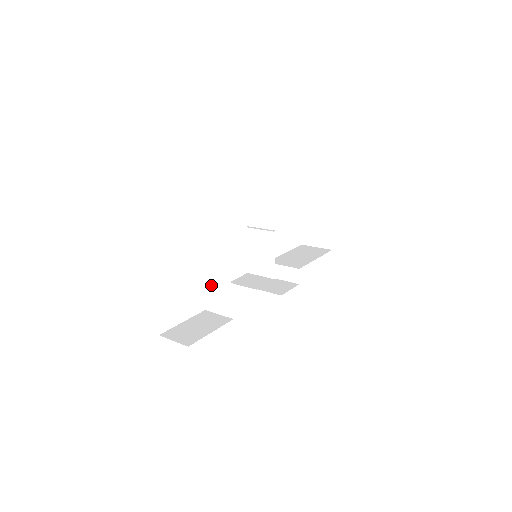
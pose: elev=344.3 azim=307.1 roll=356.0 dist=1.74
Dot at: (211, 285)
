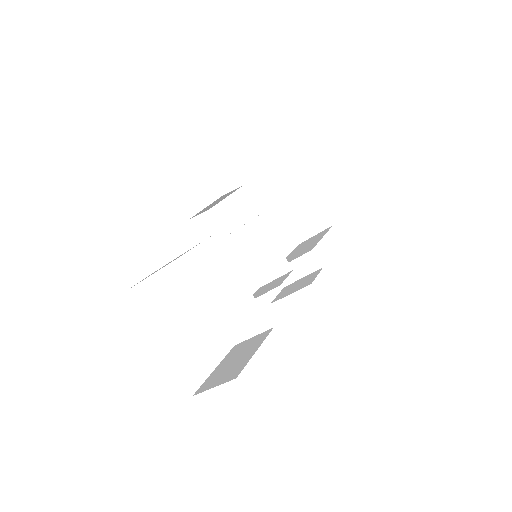
Dot at: (223, 306)
